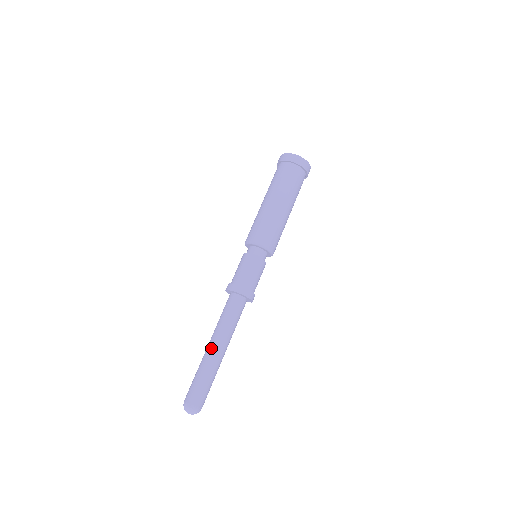
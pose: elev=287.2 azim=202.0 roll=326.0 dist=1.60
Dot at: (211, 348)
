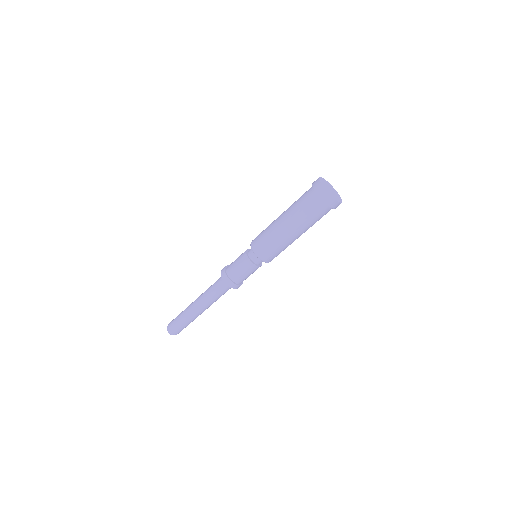
Dot at: (195, 306)
